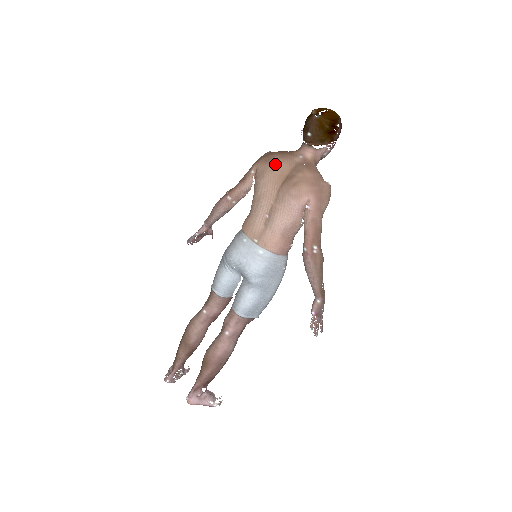
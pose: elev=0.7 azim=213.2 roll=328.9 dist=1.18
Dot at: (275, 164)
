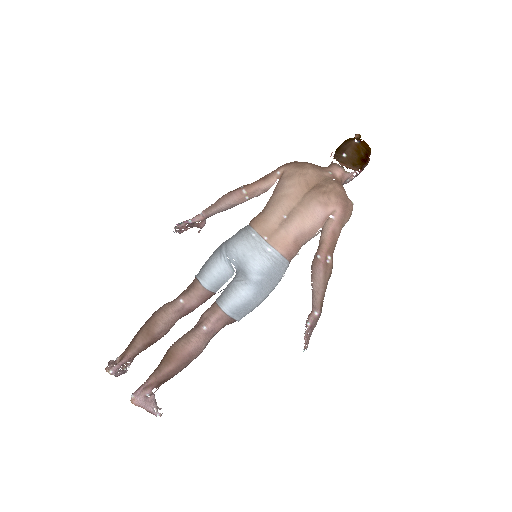
Dot at: (306, 171)
